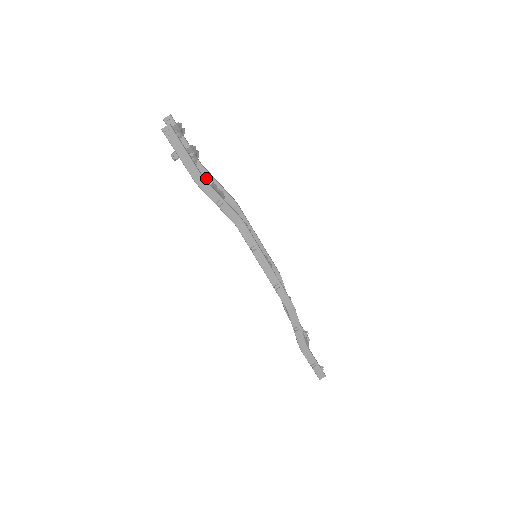
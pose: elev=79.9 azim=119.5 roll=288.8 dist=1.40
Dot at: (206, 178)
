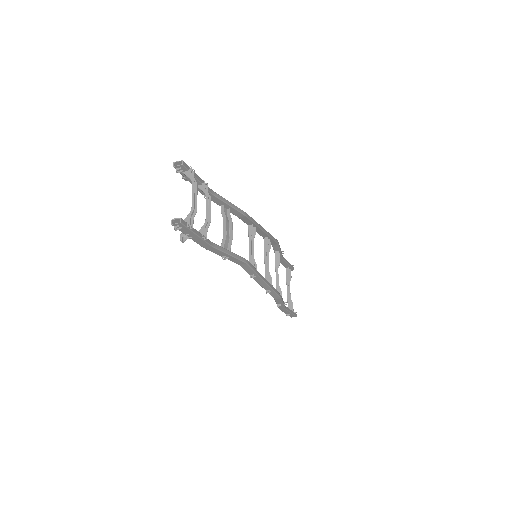
Dot at: (216, 202)
